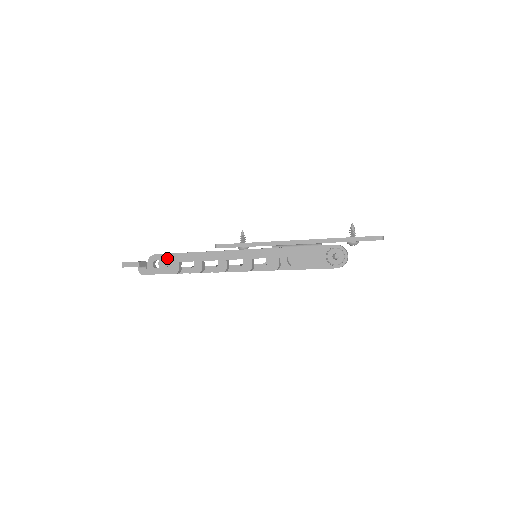
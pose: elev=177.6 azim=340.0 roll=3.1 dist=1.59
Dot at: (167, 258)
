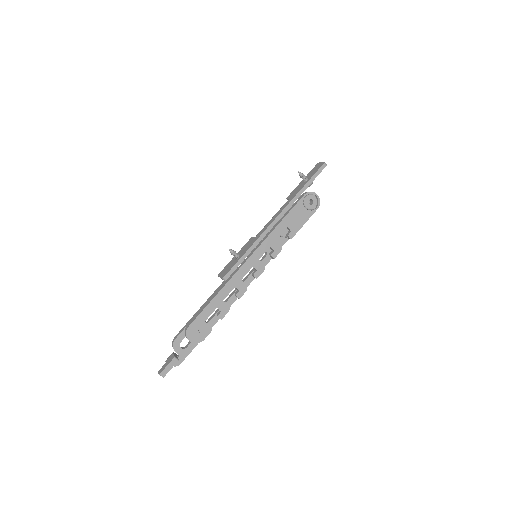
Dot at: (192, 329)
